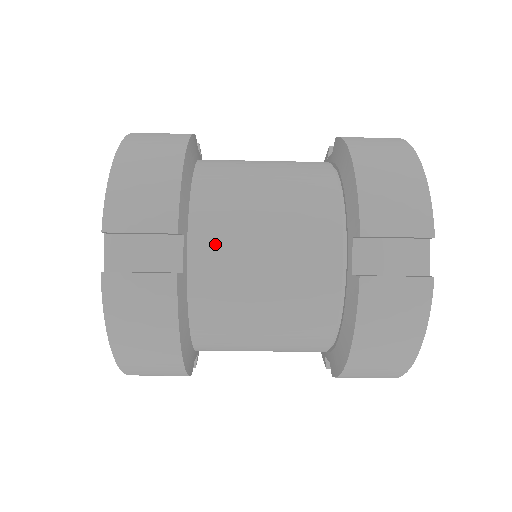
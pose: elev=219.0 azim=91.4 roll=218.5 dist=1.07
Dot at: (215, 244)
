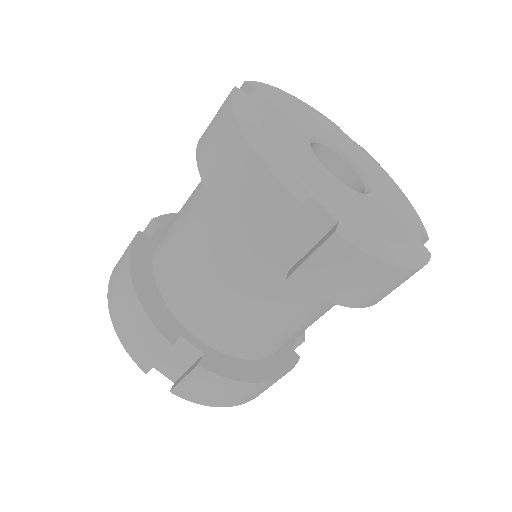
Dot at: (202, 320)
